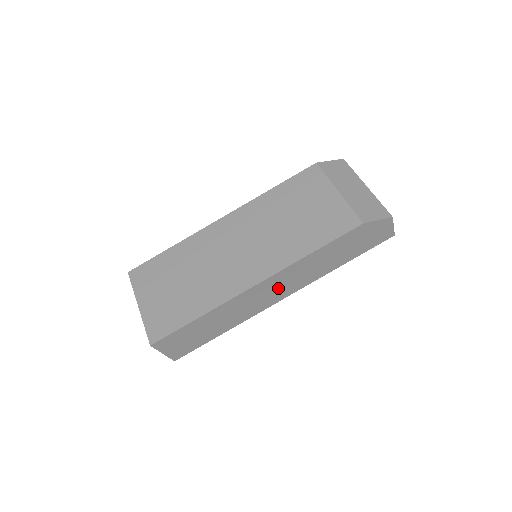
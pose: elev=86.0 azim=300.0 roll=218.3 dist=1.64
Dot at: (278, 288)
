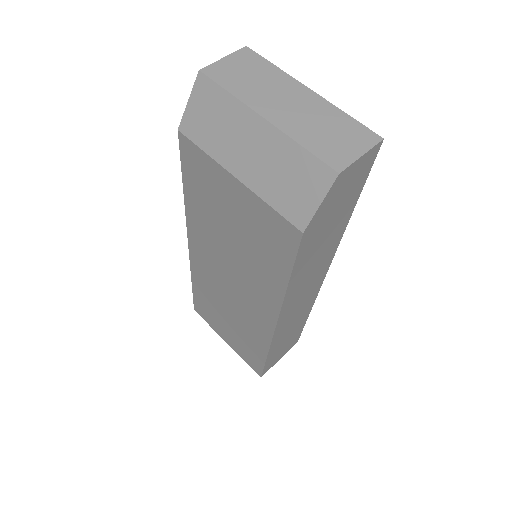
Dot at: (304, 294)
